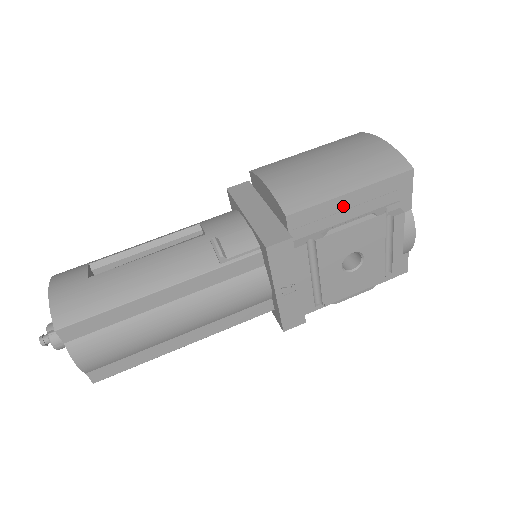
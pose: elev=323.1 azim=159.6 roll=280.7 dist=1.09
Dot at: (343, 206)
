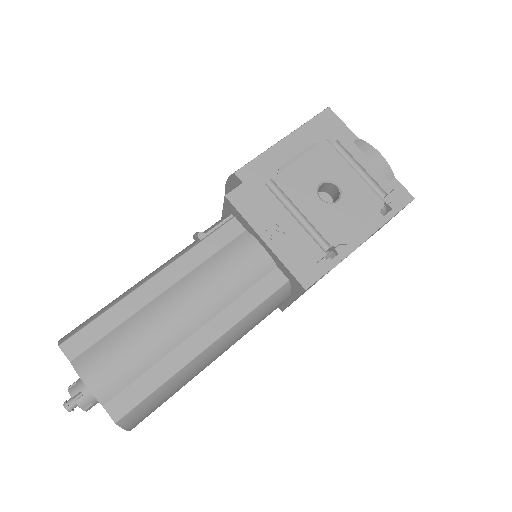
Dot at: (284, 152)
